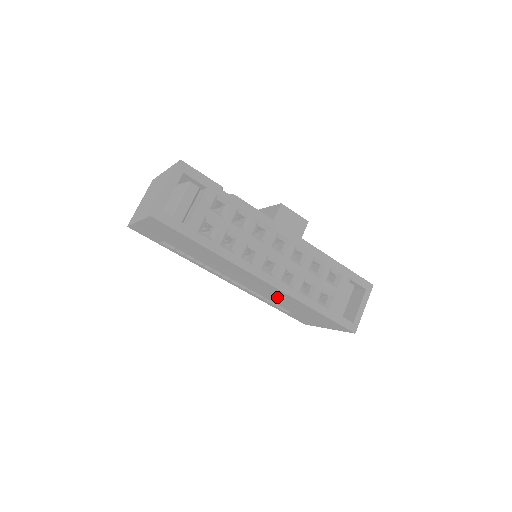
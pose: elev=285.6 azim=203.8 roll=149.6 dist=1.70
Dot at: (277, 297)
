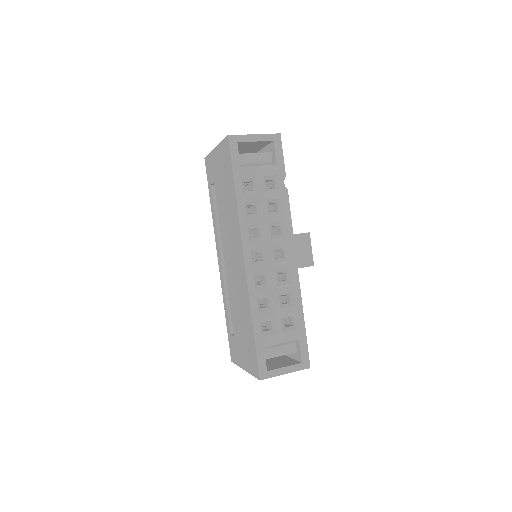
Dot at: (238, 294)
